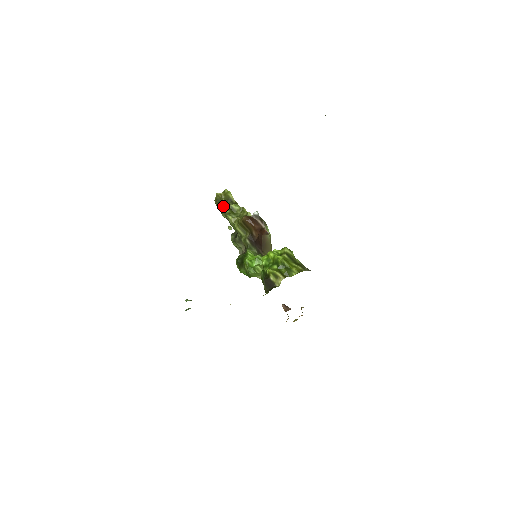
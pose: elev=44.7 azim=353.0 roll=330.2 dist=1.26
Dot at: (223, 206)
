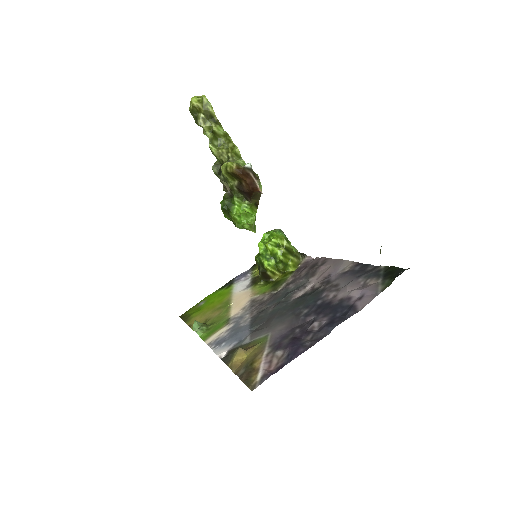
Dot at: (202, 126)
